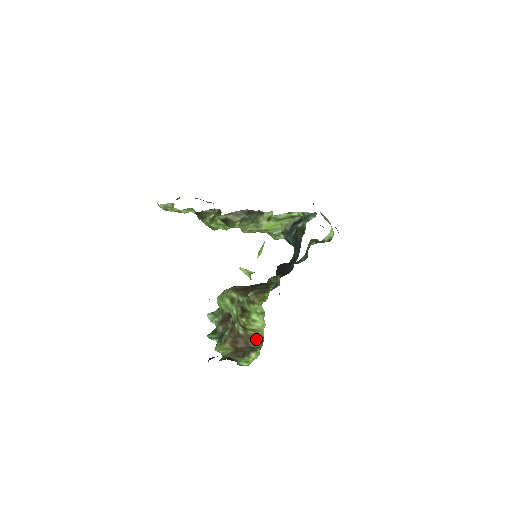
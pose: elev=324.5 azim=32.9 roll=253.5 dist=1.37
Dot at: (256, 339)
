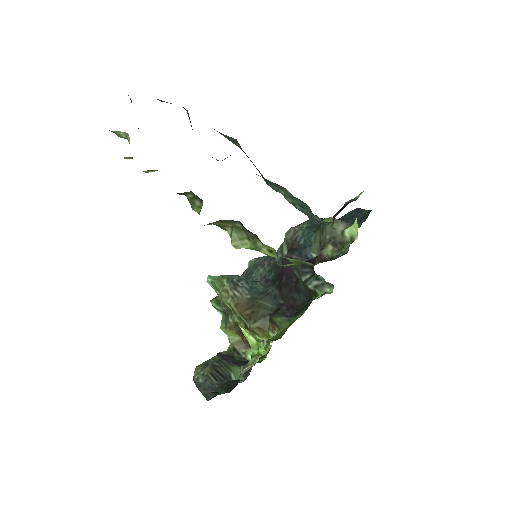
Dot at: occluded
